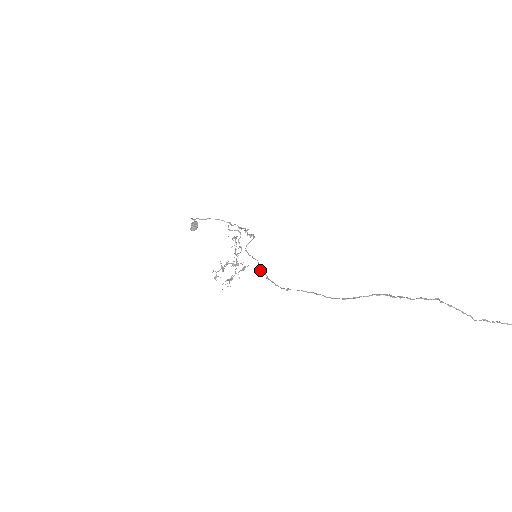
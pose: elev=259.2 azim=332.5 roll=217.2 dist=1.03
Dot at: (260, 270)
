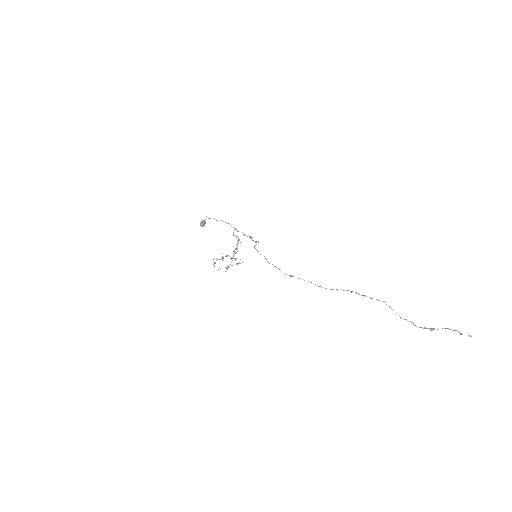
Dot at: (268, 262)
